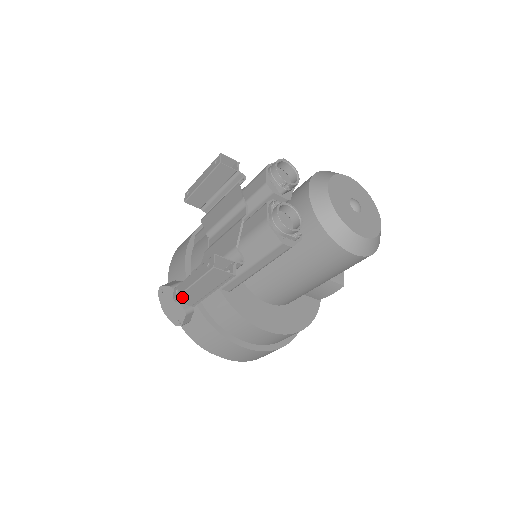
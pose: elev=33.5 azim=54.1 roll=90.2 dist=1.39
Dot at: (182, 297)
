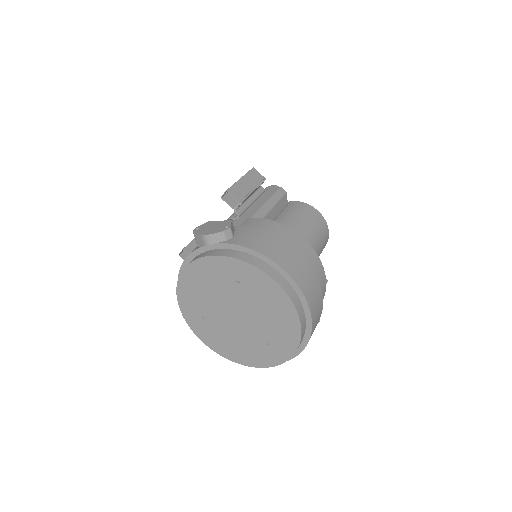
Dot at: (233, 189)
